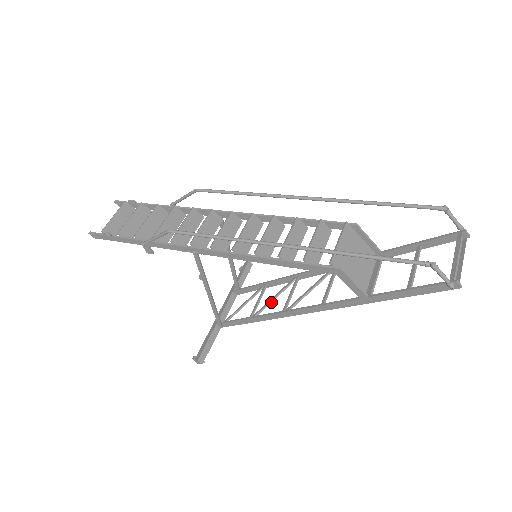
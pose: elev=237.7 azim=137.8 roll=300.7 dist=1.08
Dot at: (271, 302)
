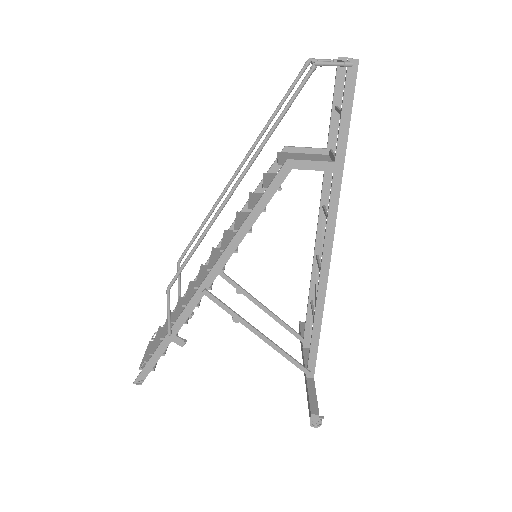
Dot at: occluded
